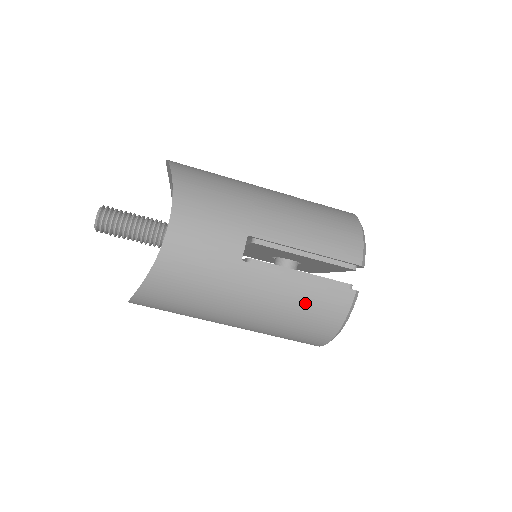
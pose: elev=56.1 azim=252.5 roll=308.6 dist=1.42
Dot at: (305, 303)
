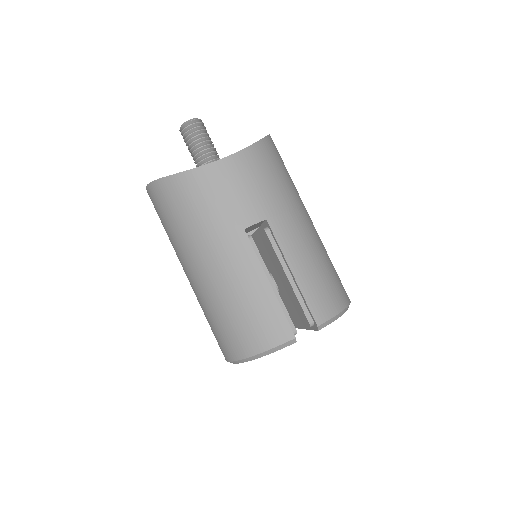
Dot at: (253, 306)
